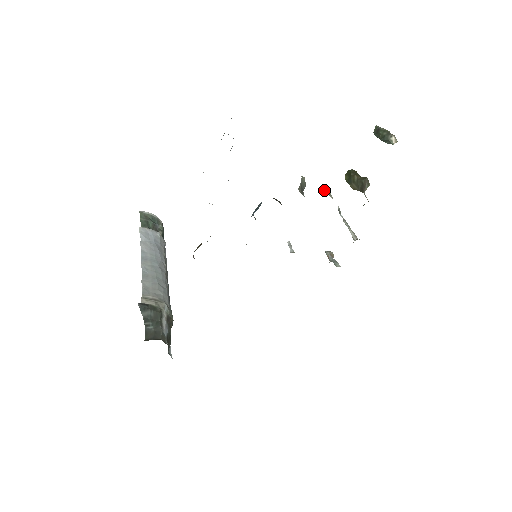
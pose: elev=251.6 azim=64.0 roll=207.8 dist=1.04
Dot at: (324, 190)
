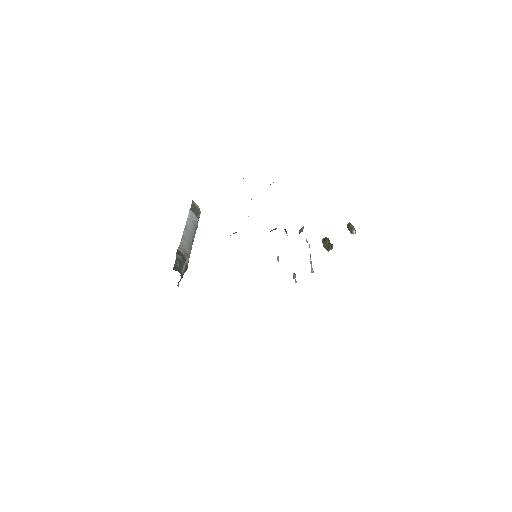
Dot at: occluded
